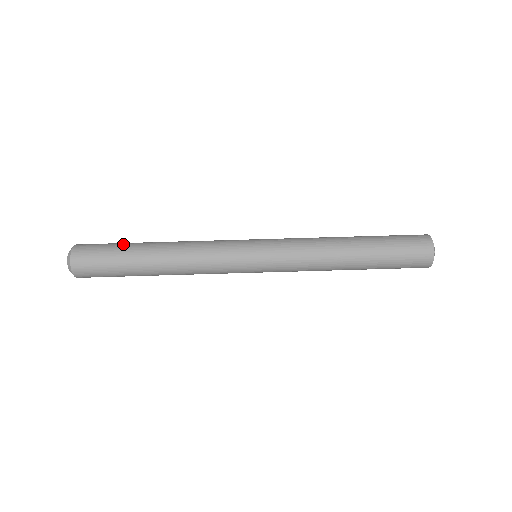
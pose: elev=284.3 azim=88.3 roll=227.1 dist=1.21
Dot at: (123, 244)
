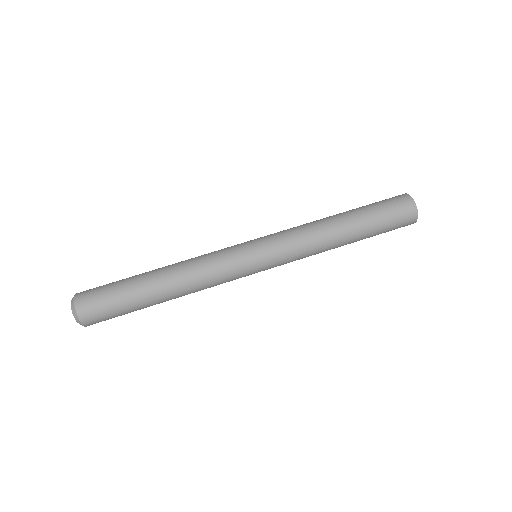
Dot at: occluded
